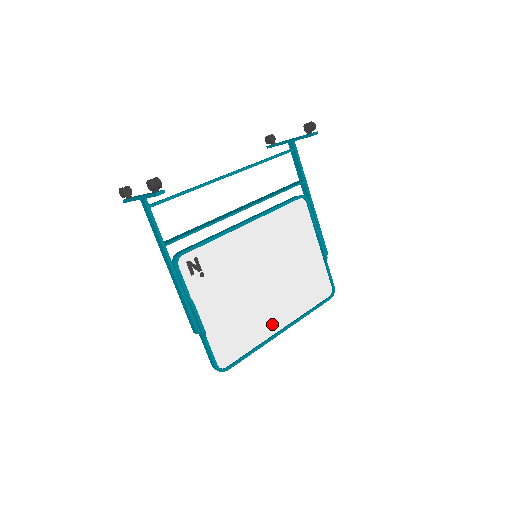
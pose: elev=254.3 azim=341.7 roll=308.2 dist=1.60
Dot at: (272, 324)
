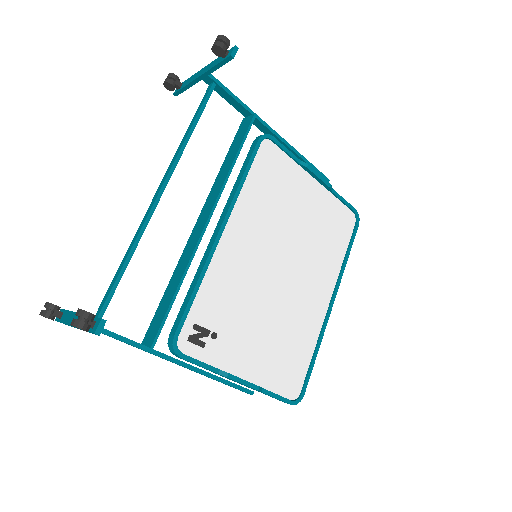
Dot at: (317, 308)
